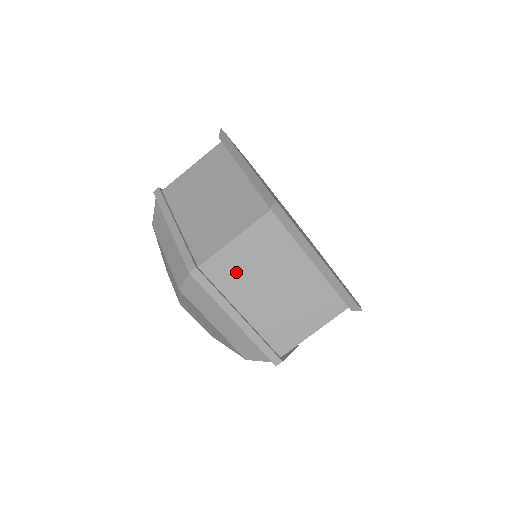
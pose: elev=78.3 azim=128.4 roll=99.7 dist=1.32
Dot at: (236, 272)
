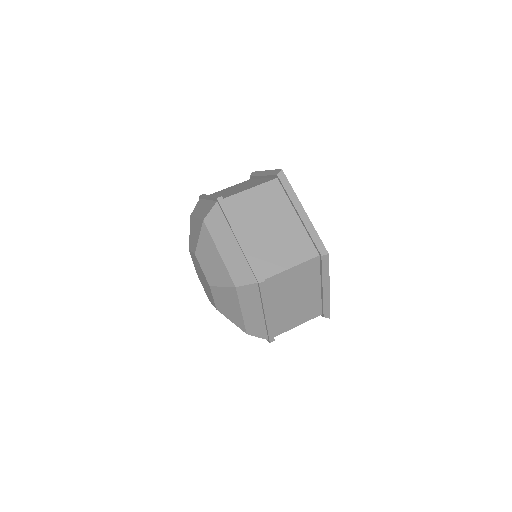
Dot at: occluded
